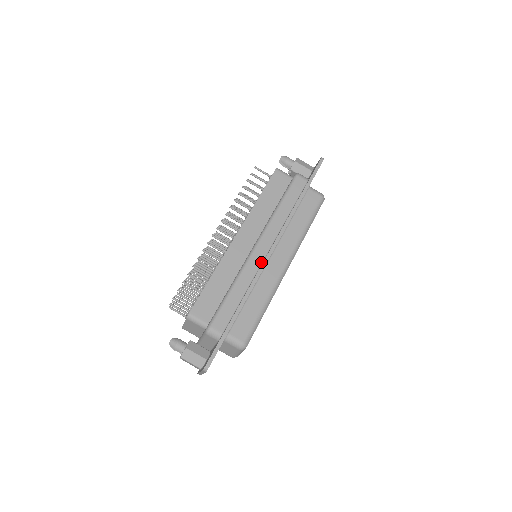
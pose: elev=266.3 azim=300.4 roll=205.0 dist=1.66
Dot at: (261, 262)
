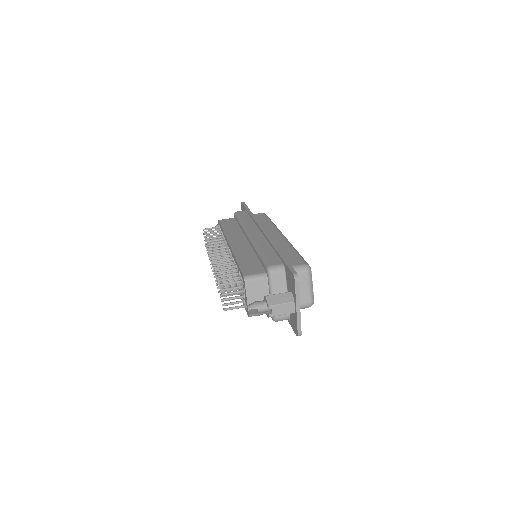
Dot at: (262, 236)
